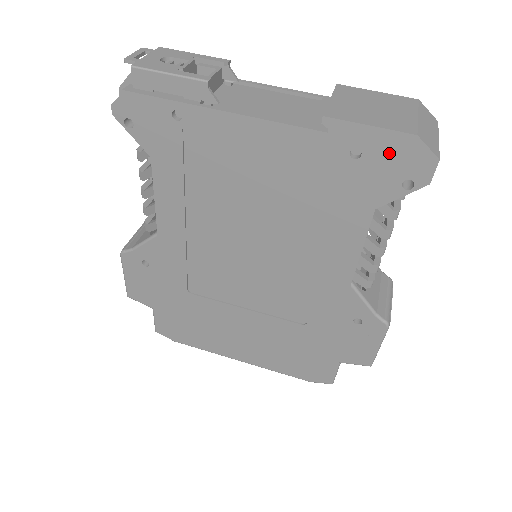
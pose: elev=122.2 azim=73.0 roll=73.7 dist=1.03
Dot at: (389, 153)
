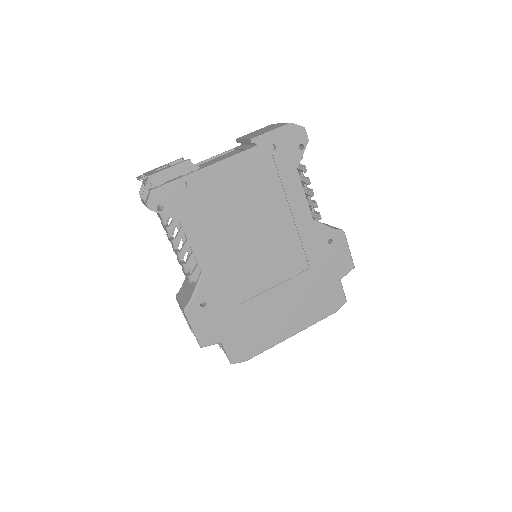
Dot at: (285, 138)
